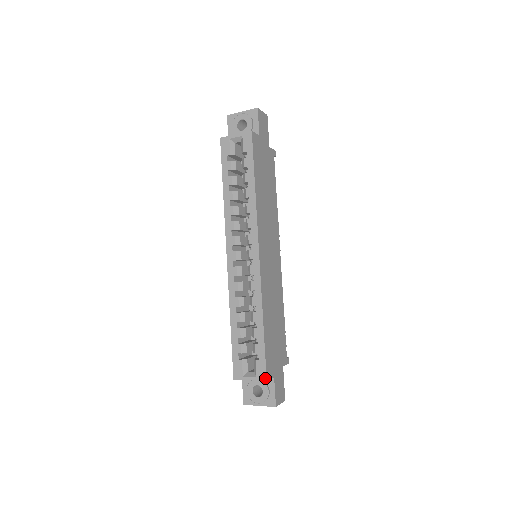
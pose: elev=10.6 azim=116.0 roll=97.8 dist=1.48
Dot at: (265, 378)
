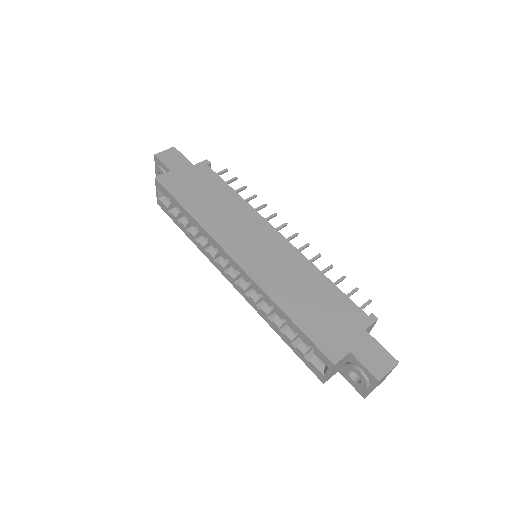
Dot at: (331, 364)
